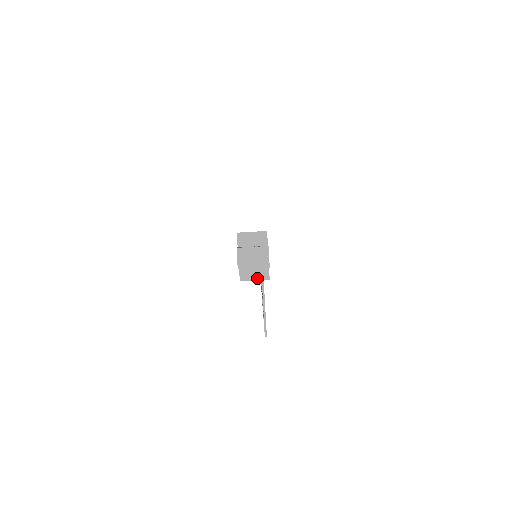
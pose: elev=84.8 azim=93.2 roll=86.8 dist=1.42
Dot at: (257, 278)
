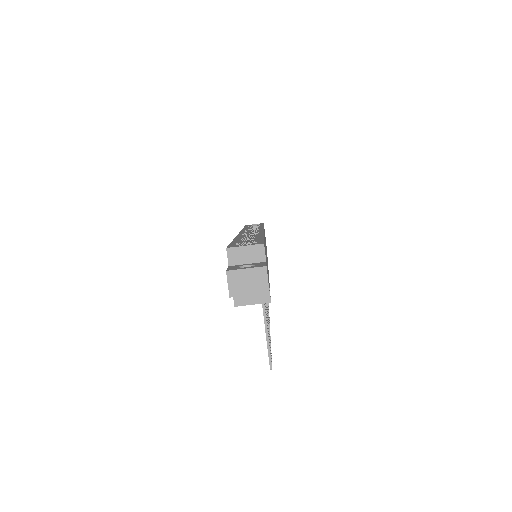
Dot at: (255, 302)
